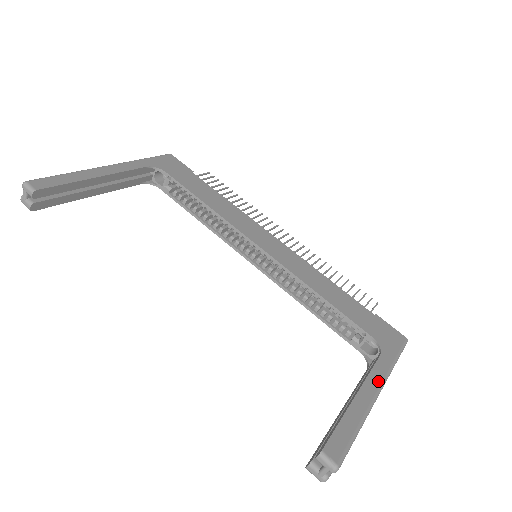
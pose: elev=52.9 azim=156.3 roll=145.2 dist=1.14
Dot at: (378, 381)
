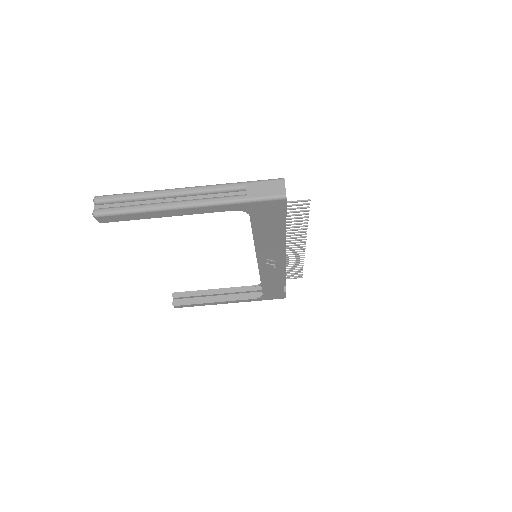
Dot at: (198, 188)
